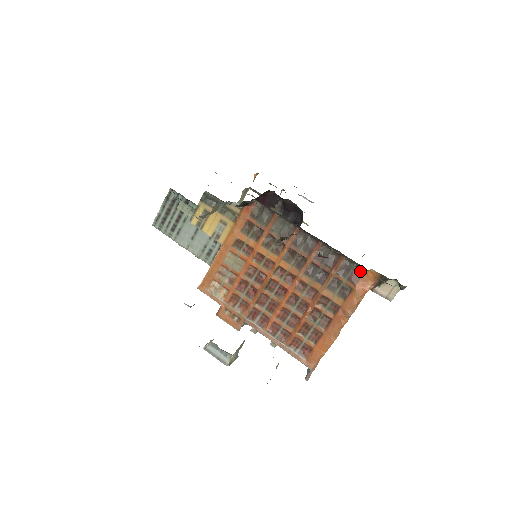
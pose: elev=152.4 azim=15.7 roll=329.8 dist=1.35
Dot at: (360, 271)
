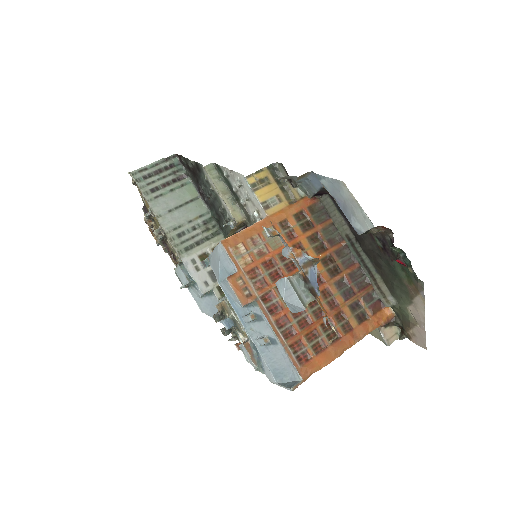
Dot at: (380, 305)
